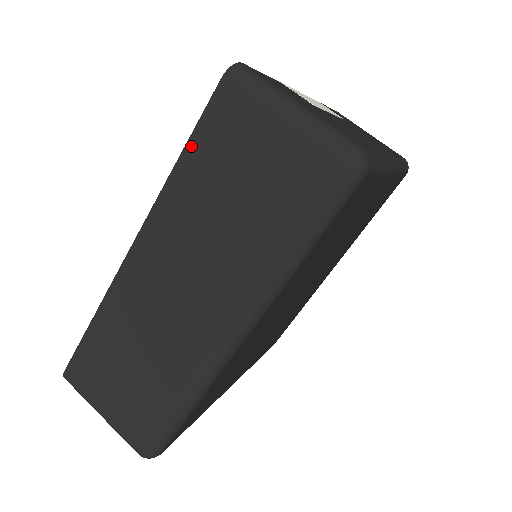
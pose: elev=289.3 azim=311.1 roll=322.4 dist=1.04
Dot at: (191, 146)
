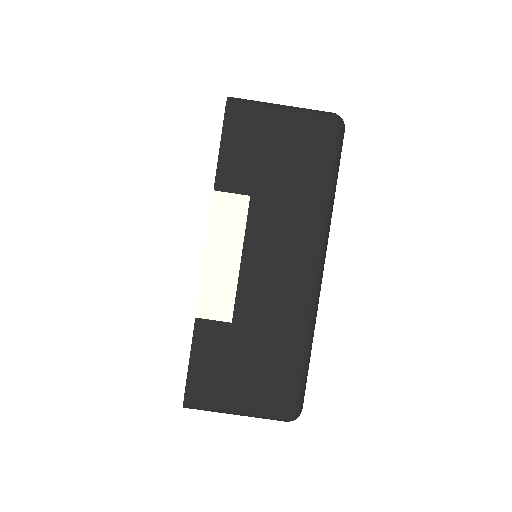
Dot at: occluded
